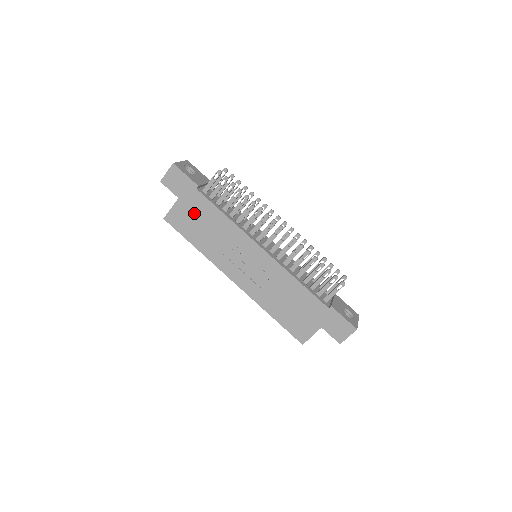
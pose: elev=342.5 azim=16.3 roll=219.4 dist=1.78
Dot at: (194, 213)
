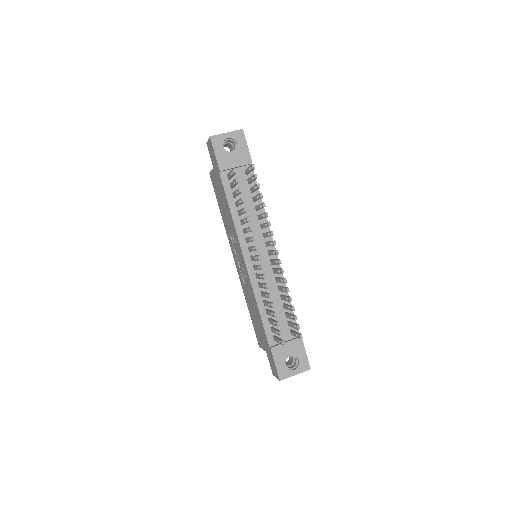
Dot at: (219, 189)
